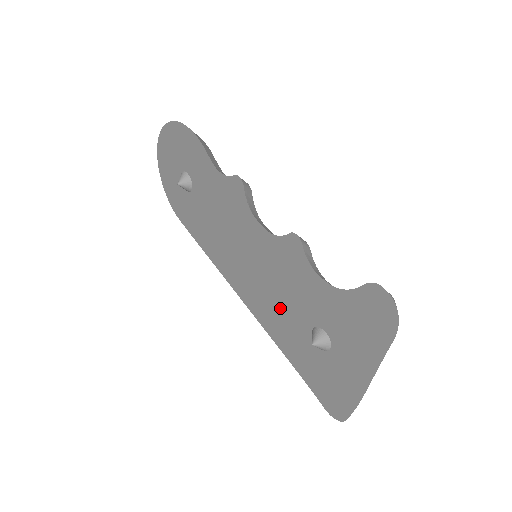
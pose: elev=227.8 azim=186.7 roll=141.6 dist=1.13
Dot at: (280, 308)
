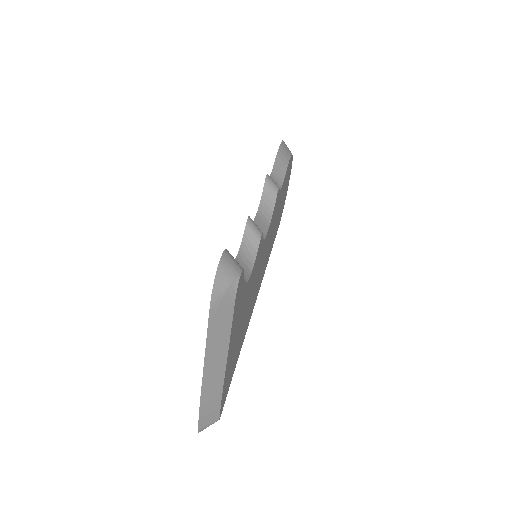
Dot at: occluded
